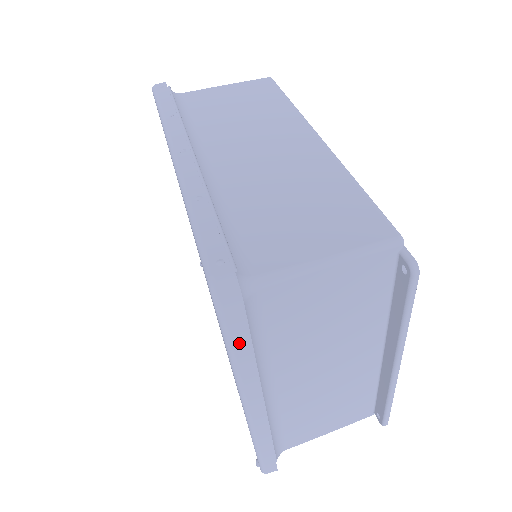
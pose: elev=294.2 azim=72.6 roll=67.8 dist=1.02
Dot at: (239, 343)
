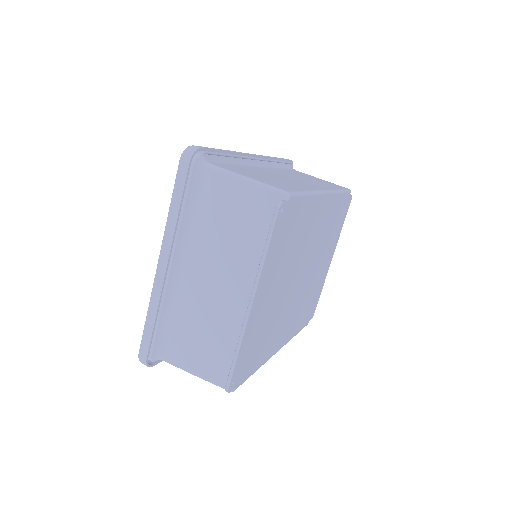
Dot at: (179, 187)
